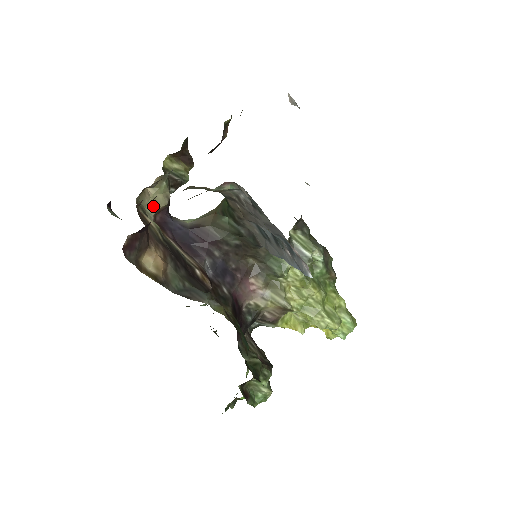
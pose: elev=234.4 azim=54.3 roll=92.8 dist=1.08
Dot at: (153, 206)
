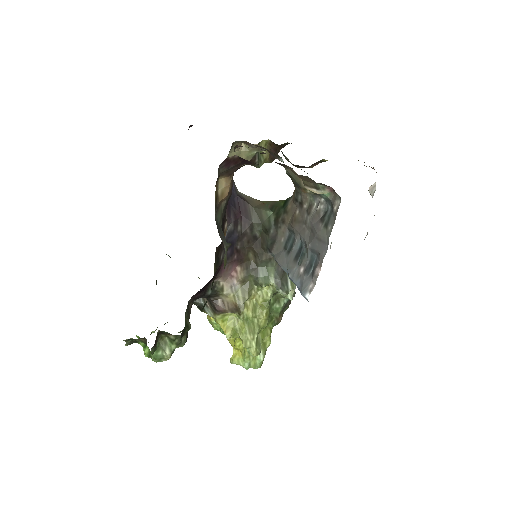
Dot at: occluded
